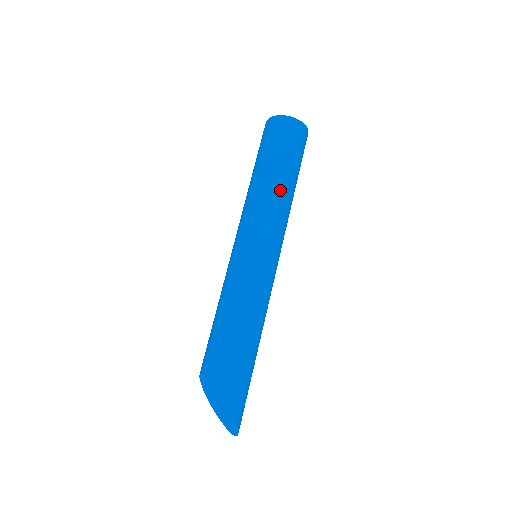
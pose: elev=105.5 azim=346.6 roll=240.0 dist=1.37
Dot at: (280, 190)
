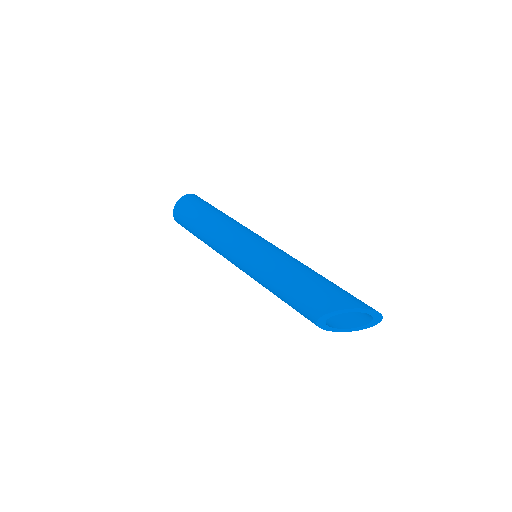
Dot at: (215, 224)
